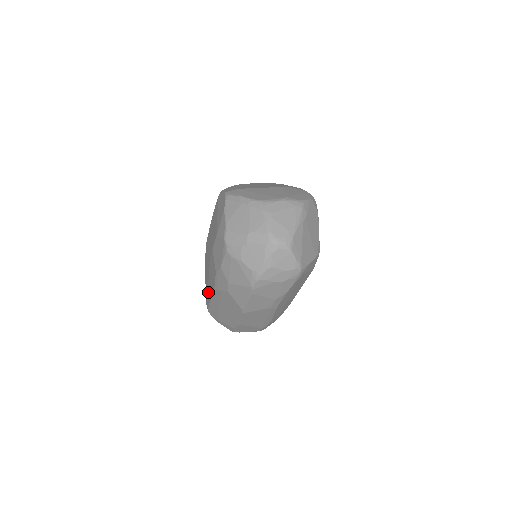
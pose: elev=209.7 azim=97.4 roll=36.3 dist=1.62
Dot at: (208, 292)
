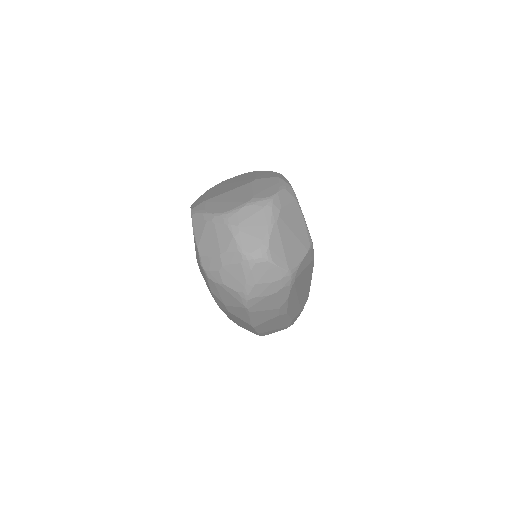
Dot at: occluded
